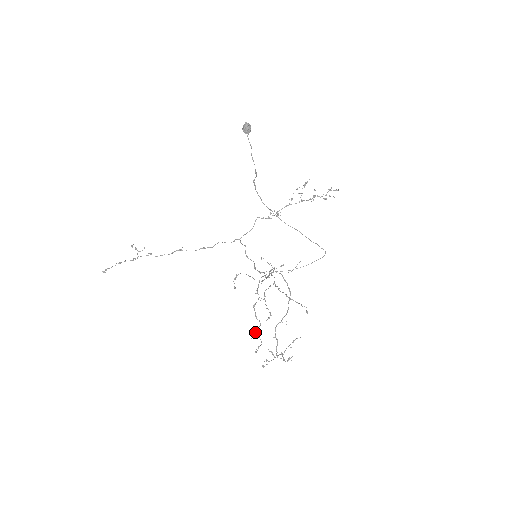
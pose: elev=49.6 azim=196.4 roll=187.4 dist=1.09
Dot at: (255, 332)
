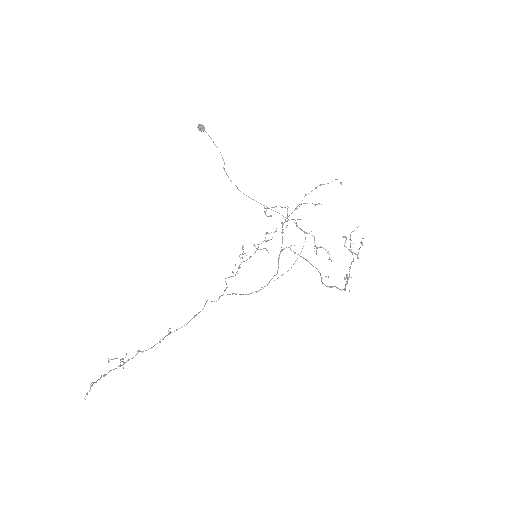
Dot at: occluded
